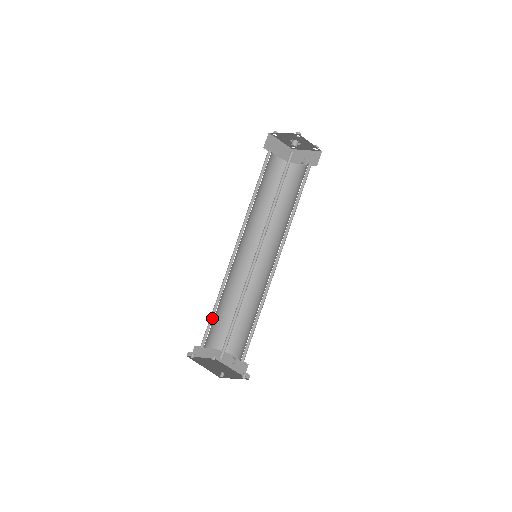
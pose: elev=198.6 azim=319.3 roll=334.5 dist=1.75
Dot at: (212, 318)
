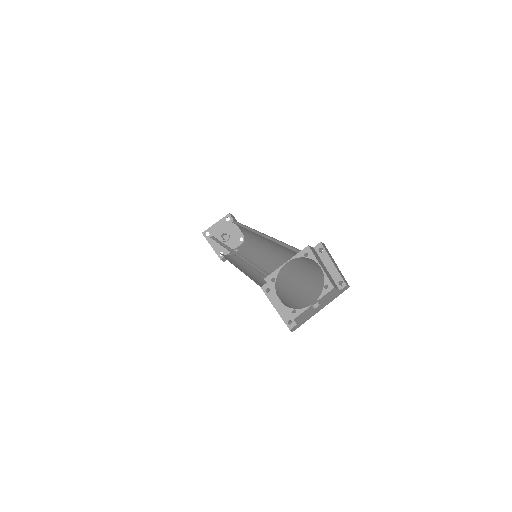
Dot at: (259, 272)
